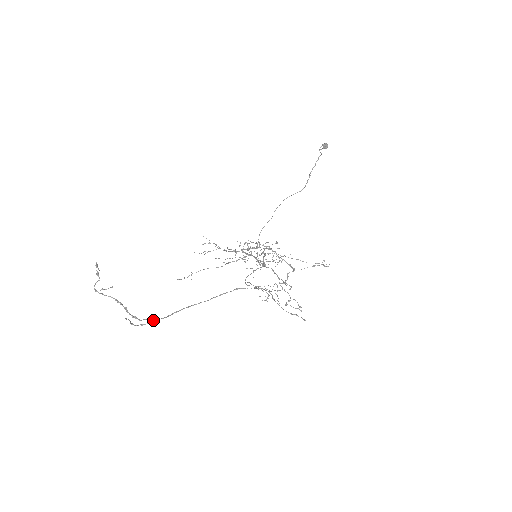
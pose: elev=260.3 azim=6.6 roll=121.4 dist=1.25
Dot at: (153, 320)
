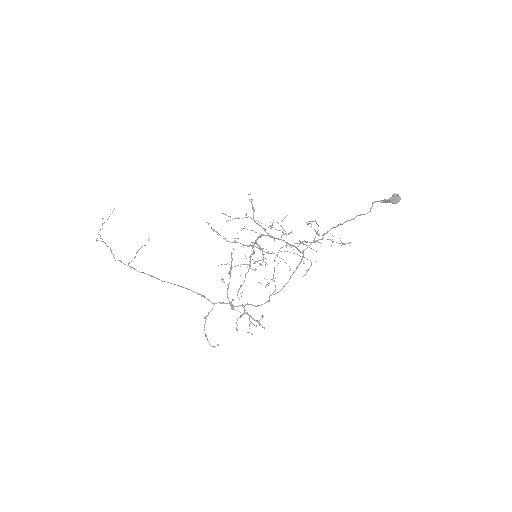
Dot at: occluded
